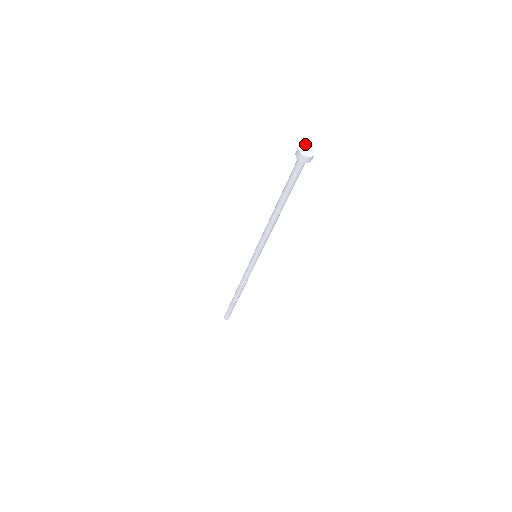
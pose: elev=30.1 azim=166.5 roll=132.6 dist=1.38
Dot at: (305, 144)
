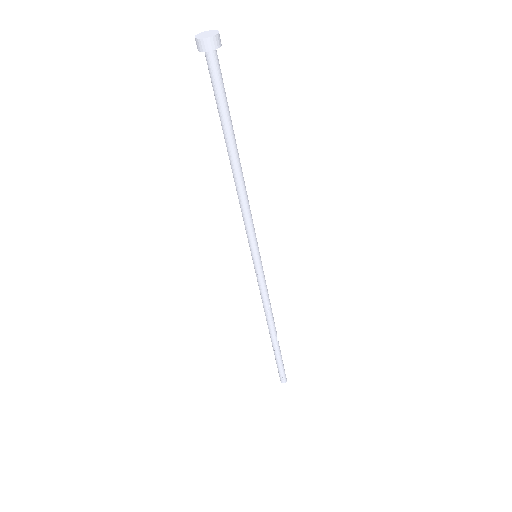
Dot at: (202, 32)
